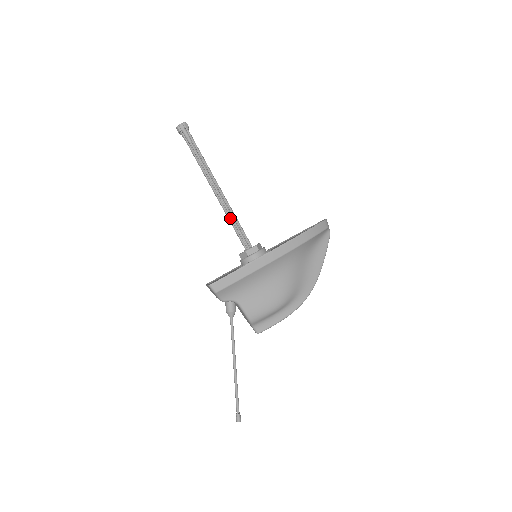
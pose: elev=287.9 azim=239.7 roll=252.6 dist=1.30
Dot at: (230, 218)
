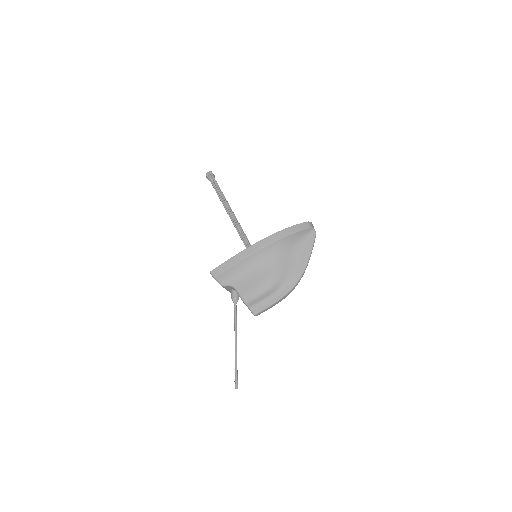
Dot at: (237, 230)
